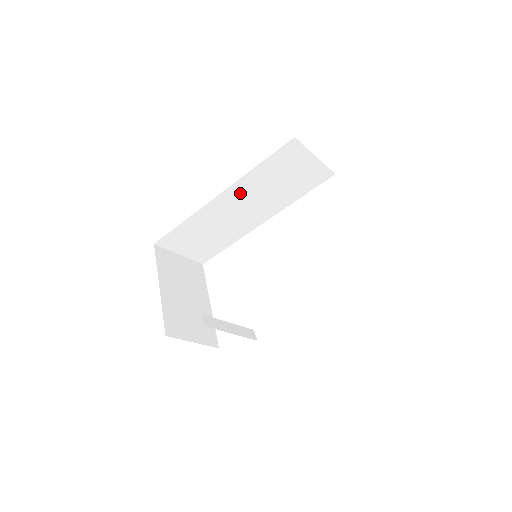
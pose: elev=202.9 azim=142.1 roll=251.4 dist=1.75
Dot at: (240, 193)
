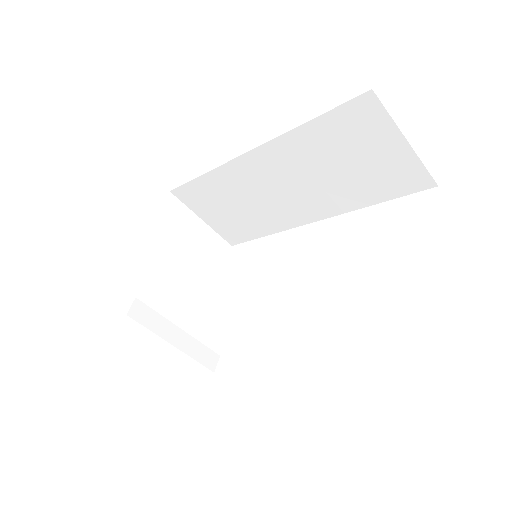
Dot at: (280, 160)
